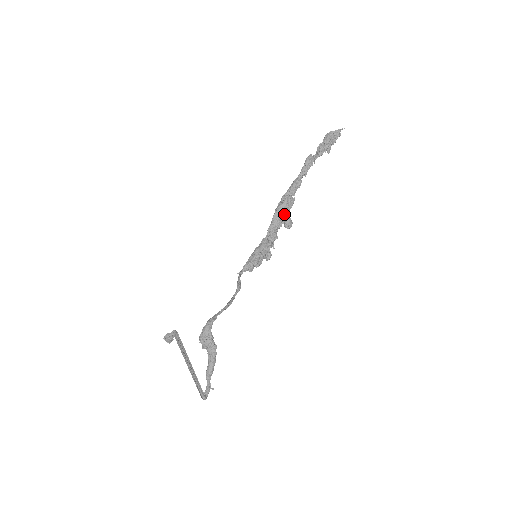
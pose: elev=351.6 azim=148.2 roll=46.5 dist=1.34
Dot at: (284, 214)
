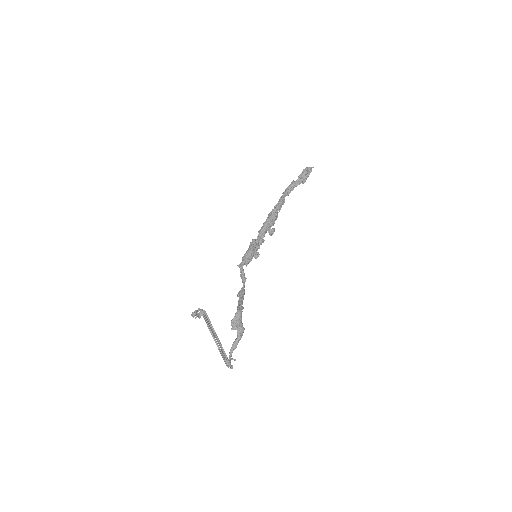
Dot at: (272, 225)
